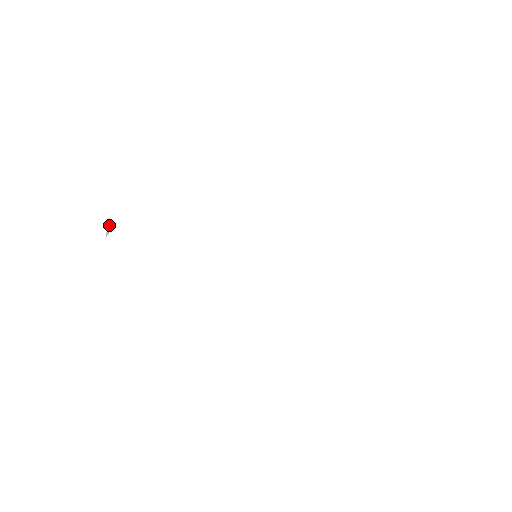
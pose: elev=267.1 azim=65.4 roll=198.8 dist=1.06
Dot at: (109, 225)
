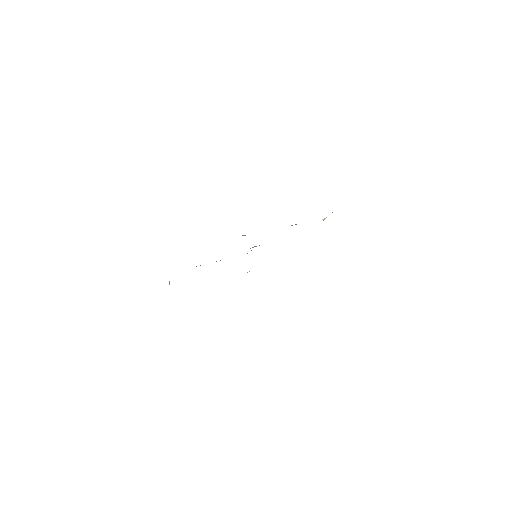
Dot at: (169, 282)
